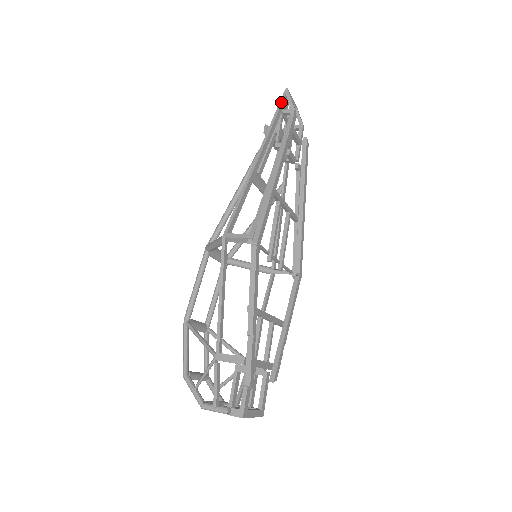
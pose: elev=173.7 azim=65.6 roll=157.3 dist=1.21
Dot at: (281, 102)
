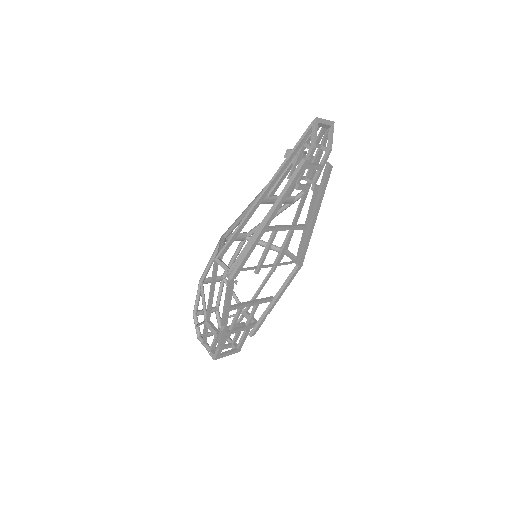
Dot at: (304, 135)
